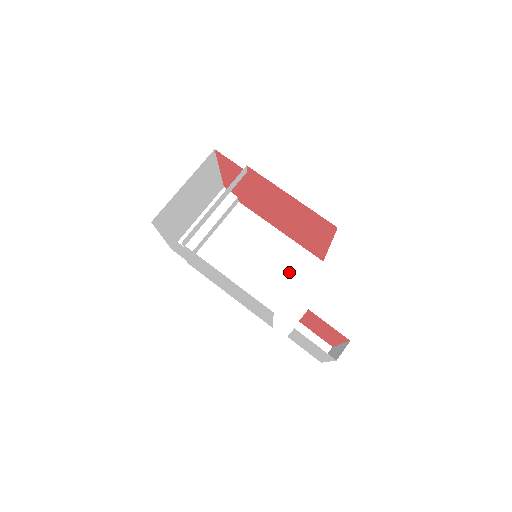
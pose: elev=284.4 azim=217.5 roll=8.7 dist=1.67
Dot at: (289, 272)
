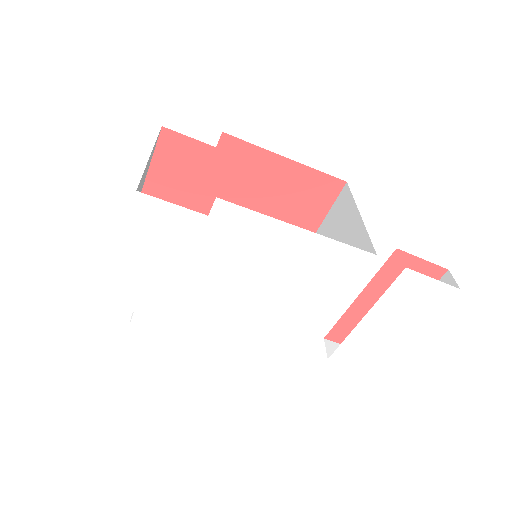
Dot at: occluded
